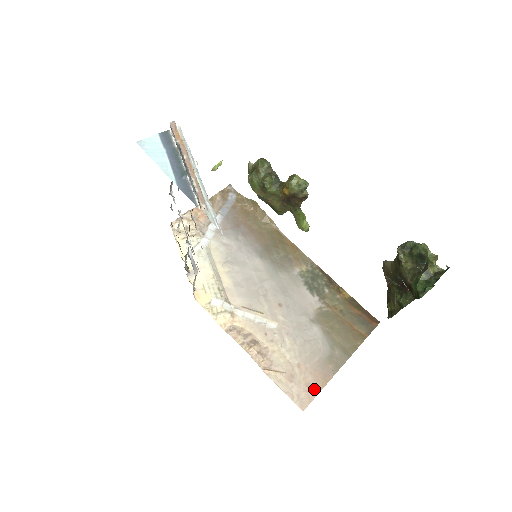
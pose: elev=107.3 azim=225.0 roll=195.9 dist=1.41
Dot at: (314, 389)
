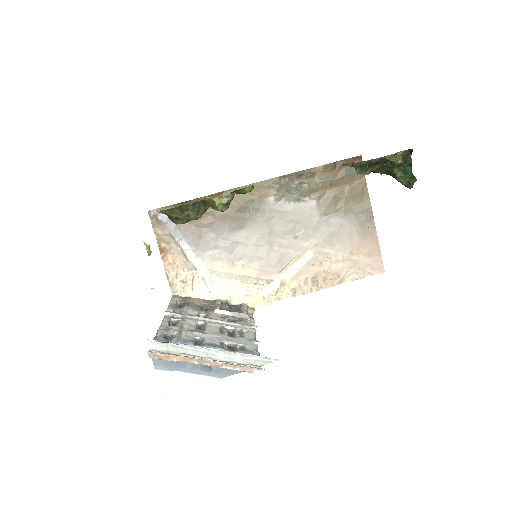
Dot at: (376, 253)
